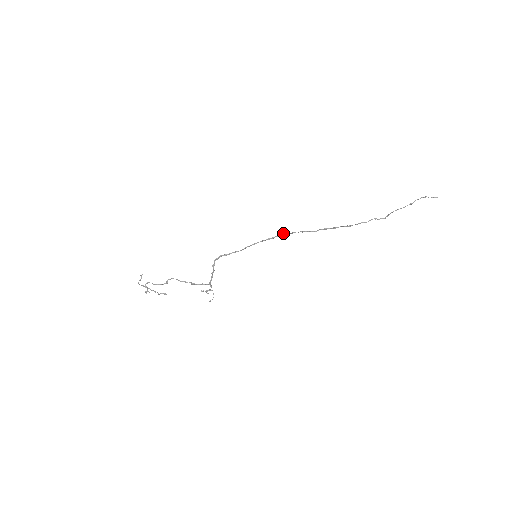
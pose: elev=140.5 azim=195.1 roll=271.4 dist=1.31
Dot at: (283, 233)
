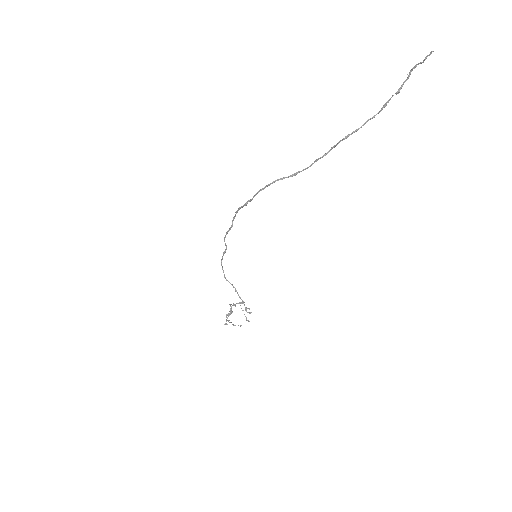
Dot at: occluded
